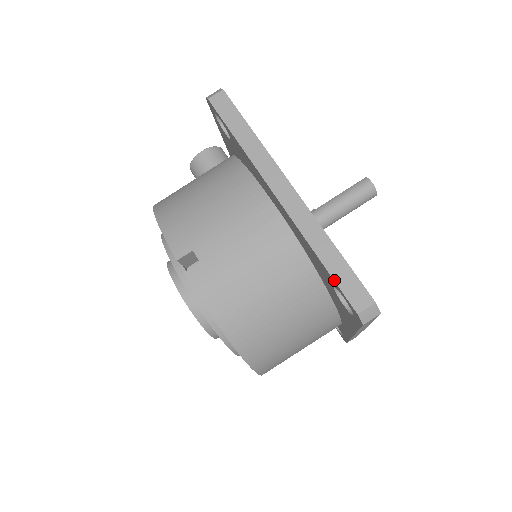
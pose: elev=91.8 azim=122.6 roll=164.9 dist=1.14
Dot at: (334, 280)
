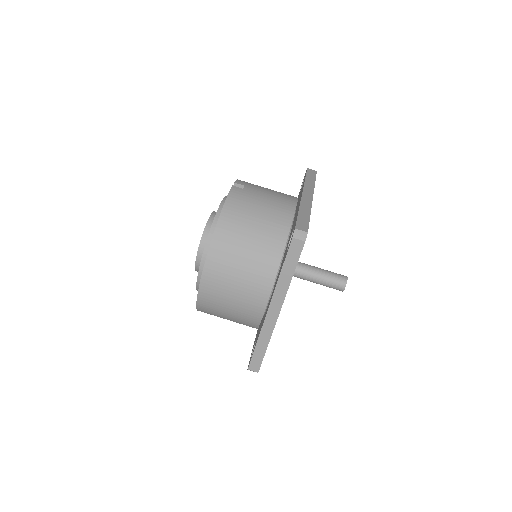
Dot at: (297, 218)
